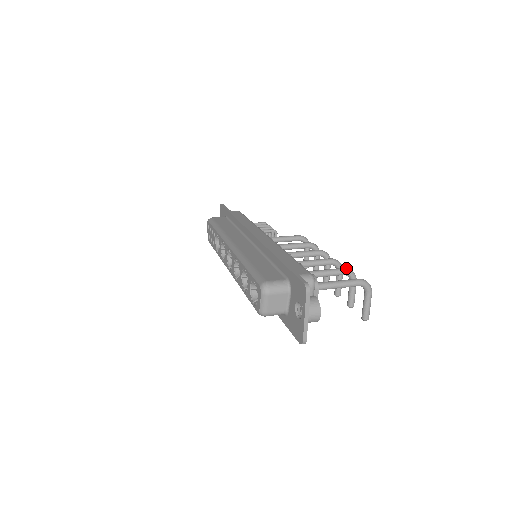
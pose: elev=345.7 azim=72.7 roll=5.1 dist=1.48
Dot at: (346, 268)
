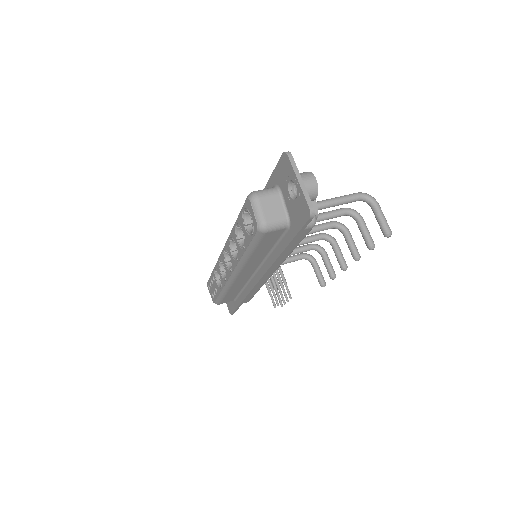
Dot at: (344, 208)
